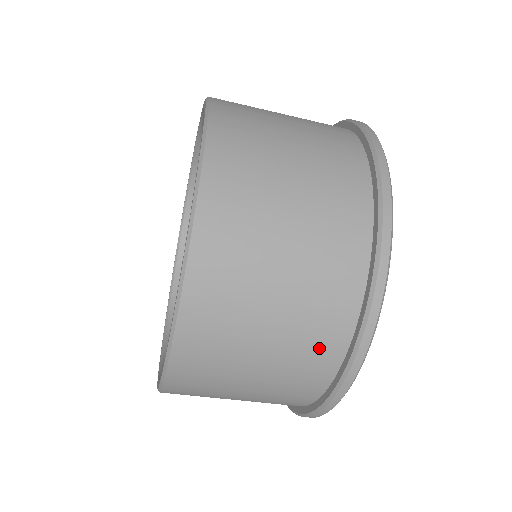
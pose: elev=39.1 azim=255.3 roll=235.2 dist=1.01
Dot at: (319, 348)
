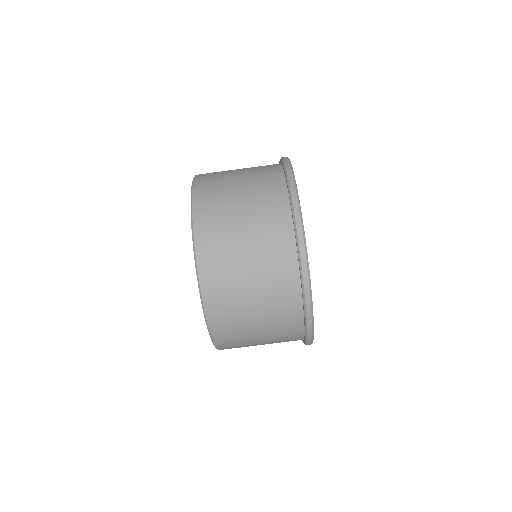
Dot at: (280, 261)
